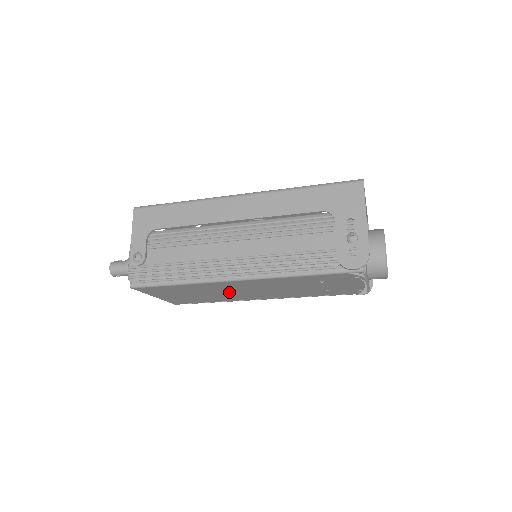
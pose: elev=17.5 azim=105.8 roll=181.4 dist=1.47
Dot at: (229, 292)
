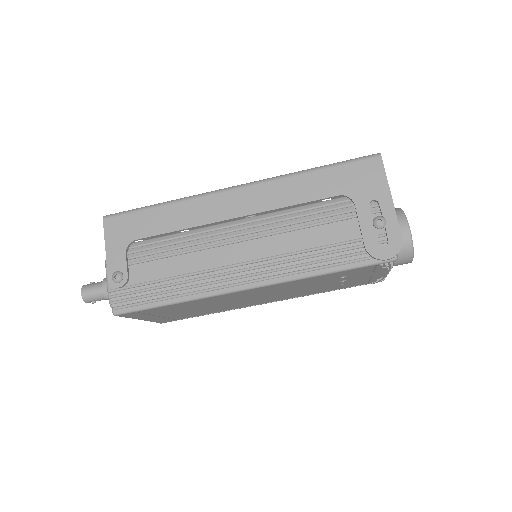
Dot at: (231, 302)
